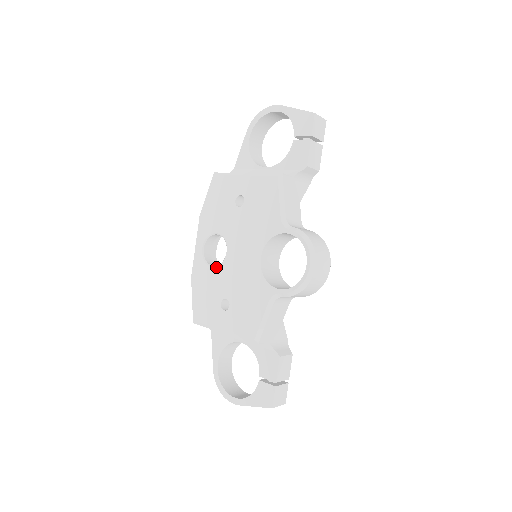
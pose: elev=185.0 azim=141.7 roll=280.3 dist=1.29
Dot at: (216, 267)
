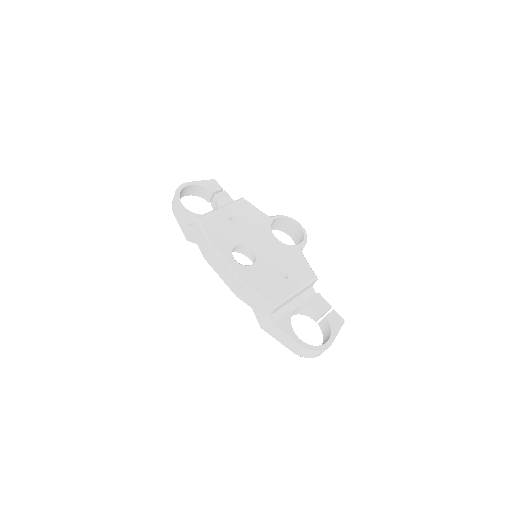
Dot at: (256, 262)
